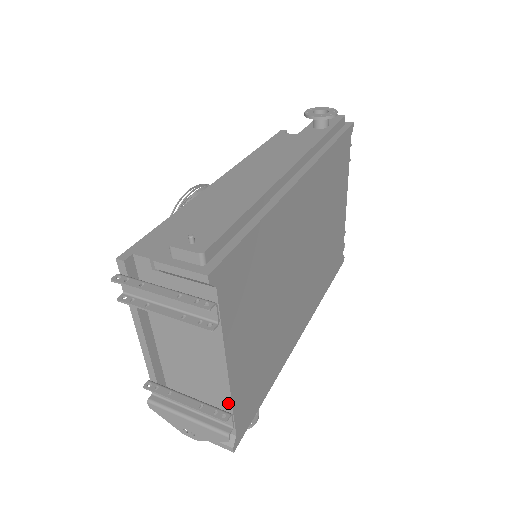
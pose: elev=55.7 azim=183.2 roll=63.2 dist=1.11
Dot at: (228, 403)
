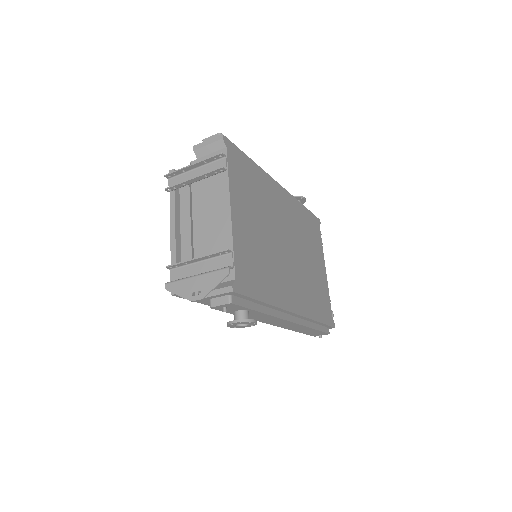
Dot at: (230, 243)
